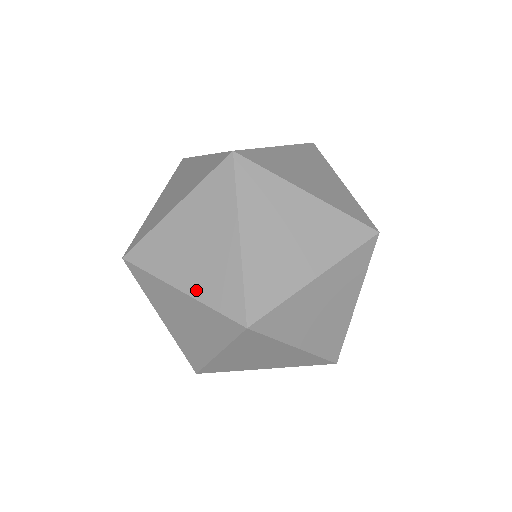
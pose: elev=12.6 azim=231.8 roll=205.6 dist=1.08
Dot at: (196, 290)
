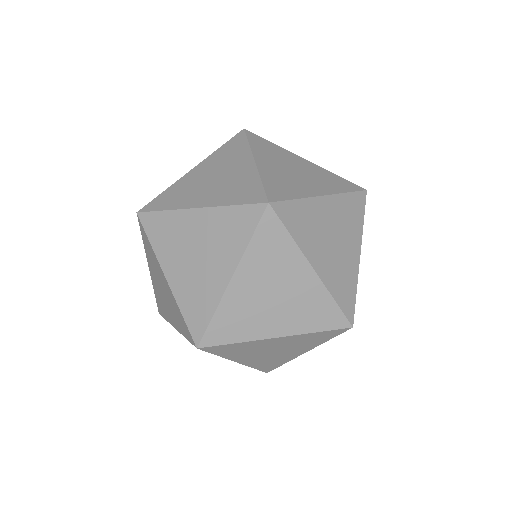
Dot at: (250, 363)
